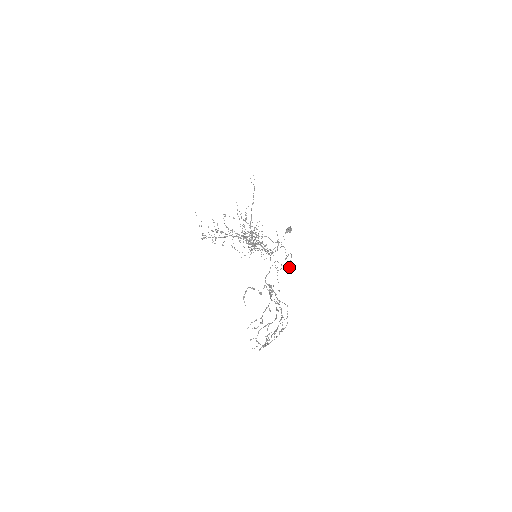
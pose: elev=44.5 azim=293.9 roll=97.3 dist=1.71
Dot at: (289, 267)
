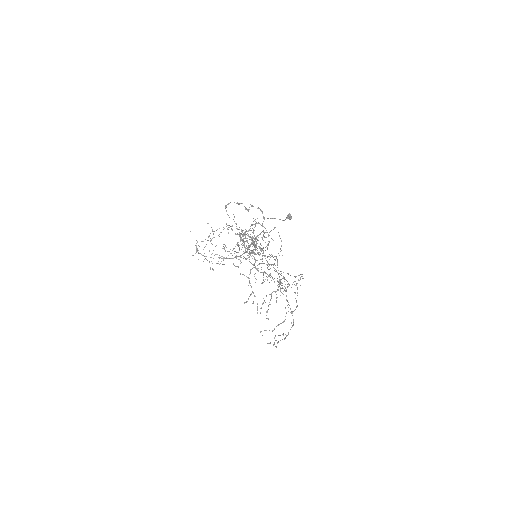
Dot at: occluded
